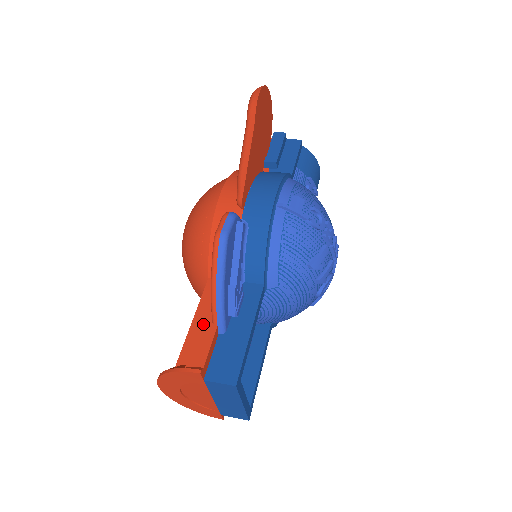
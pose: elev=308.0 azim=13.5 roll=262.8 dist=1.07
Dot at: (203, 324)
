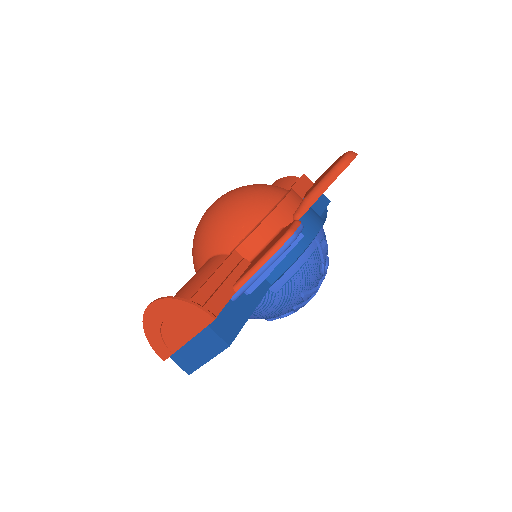
Dot at: (226, 283)
